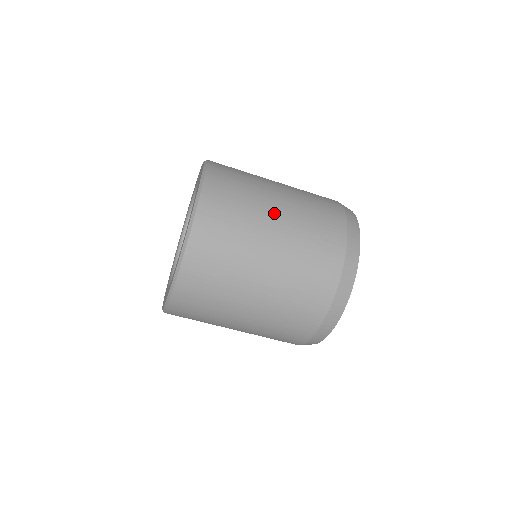
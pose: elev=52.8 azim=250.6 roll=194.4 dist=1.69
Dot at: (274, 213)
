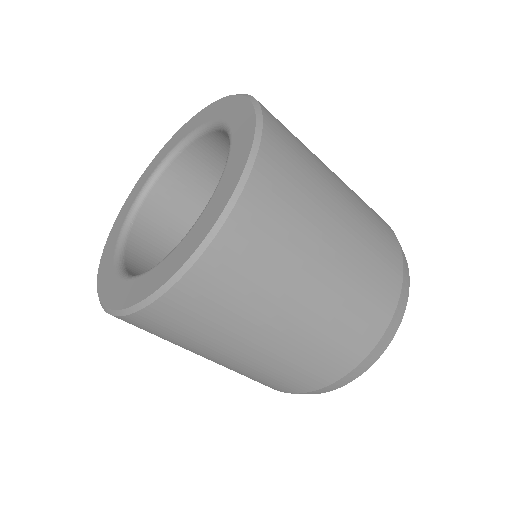
Dot at: (338, 221)
